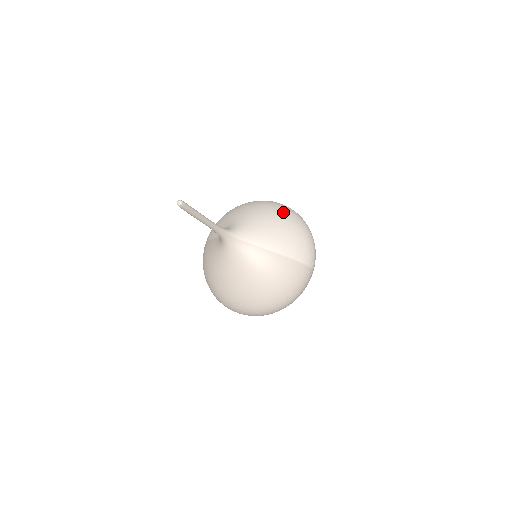
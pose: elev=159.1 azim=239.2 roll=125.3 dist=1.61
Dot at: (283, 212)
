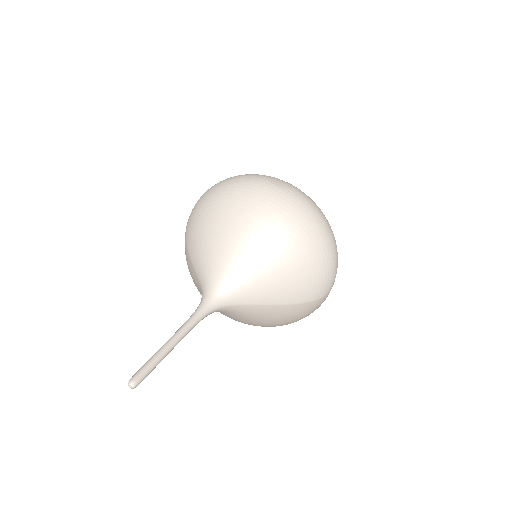
Dot at: (290, 236)
